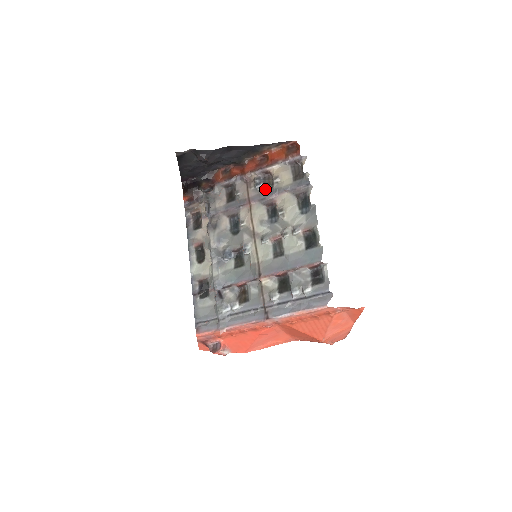
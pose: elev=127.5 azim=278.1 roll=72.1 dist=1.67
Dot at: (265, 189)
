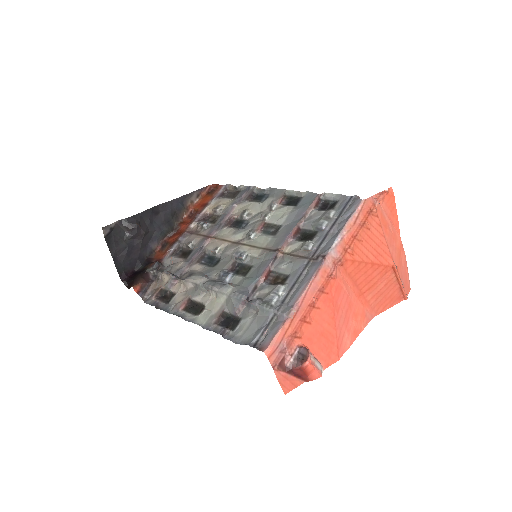
Dot at: (214, 222)
